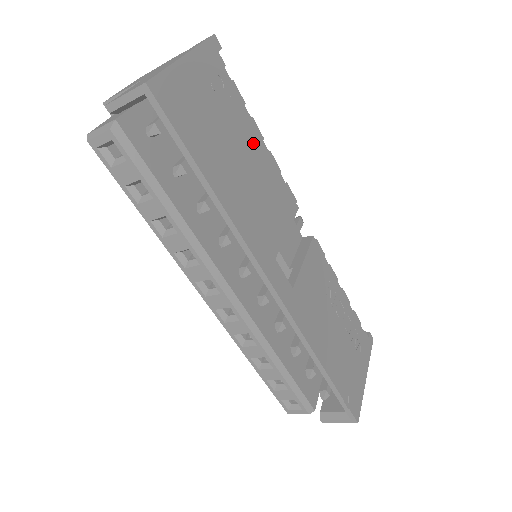
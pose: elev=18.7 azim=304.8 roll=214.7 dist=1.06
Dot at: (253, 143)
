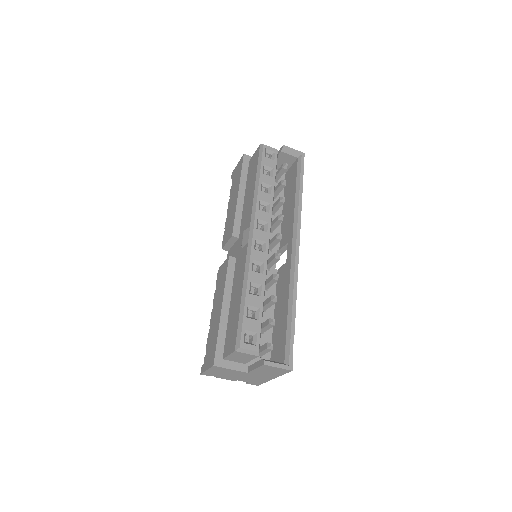
Dot at: occluded
